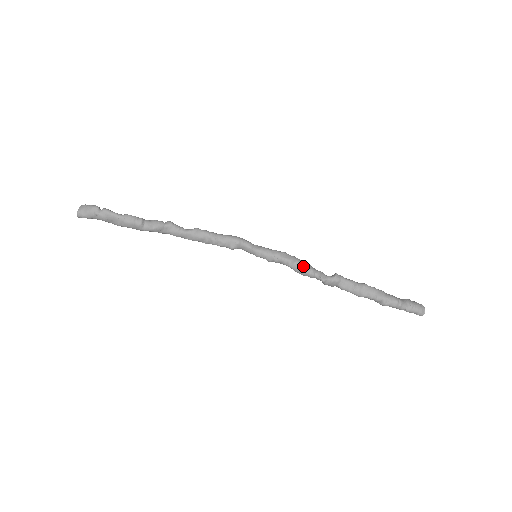
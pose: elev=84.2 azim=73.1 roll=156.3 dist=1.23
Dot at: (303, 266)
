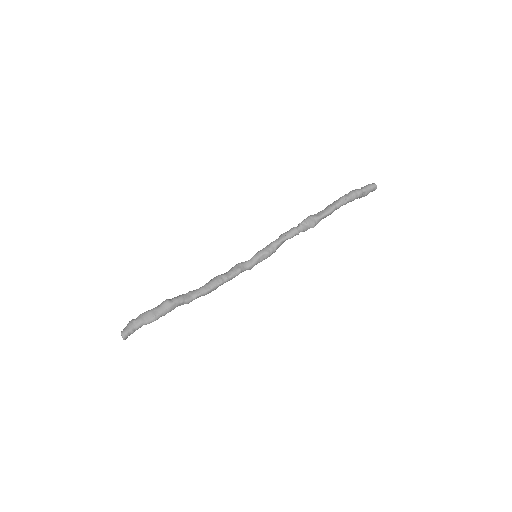
Dot at: (286, 232)
